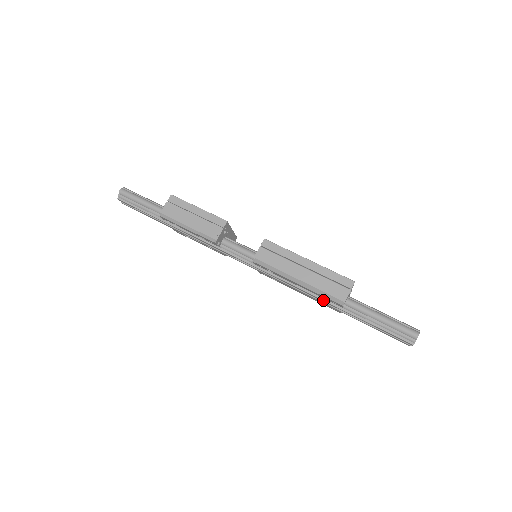
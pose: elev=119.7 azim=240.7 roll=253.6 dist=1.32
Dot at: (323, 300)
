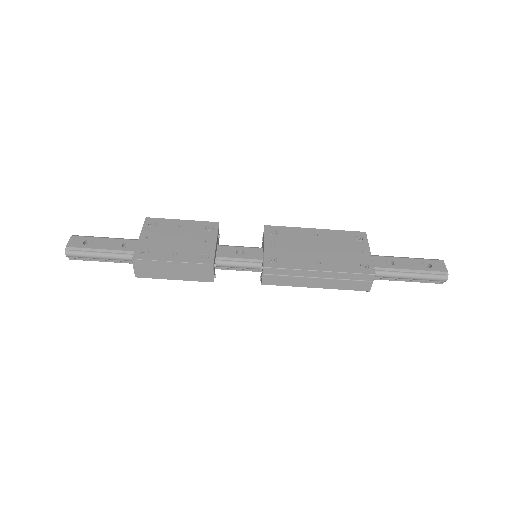
Dot at: occluded
